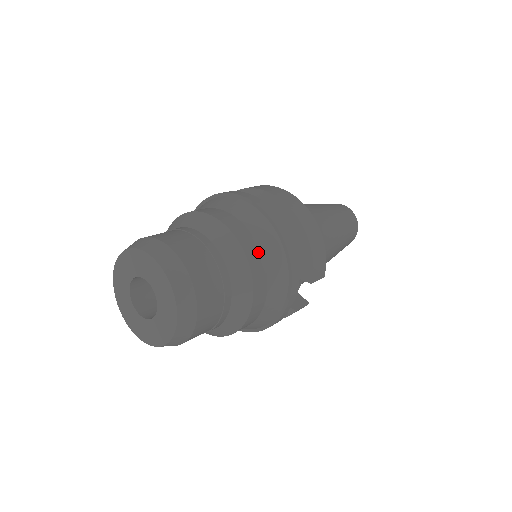
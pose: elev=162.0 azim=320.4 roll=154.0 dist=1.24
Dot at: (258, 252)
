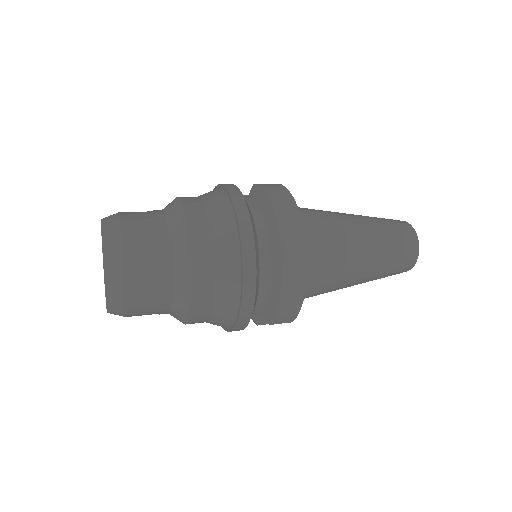
Dot at: (210, 291)
